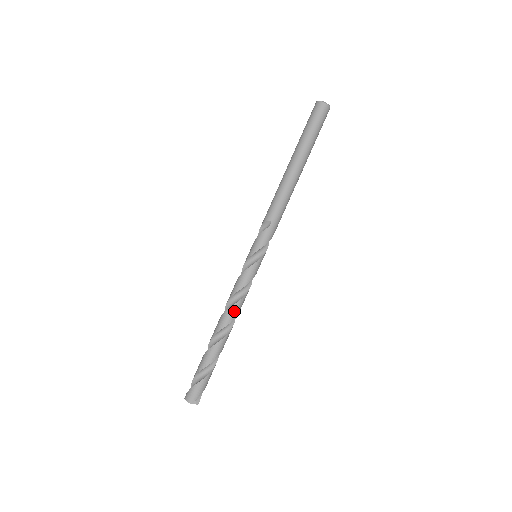
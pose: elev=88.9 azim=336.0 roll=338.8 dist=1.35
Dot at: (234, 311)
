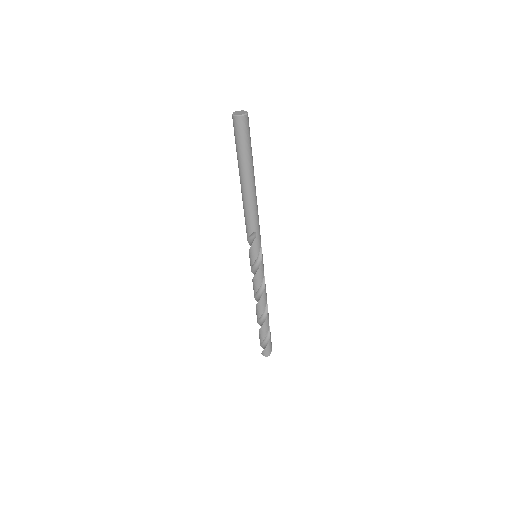
Dot at: (265, 297)
